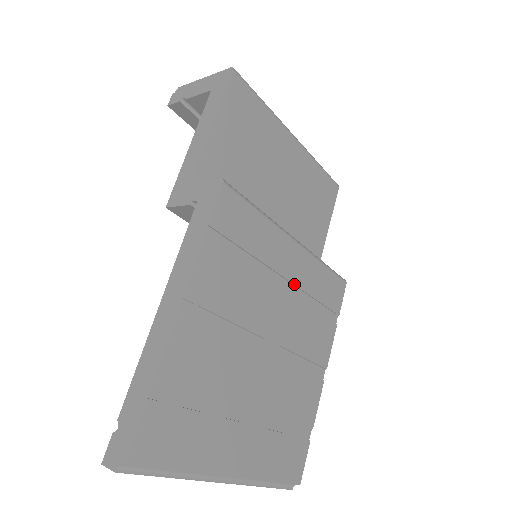
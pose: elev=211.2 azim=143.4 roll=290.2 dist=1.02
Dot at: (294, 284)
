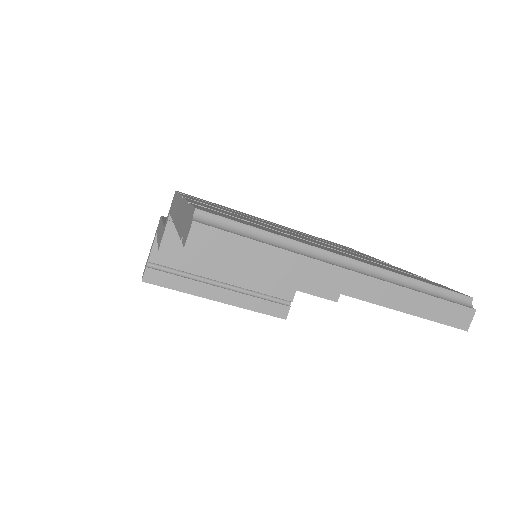
Dot at: occluded
